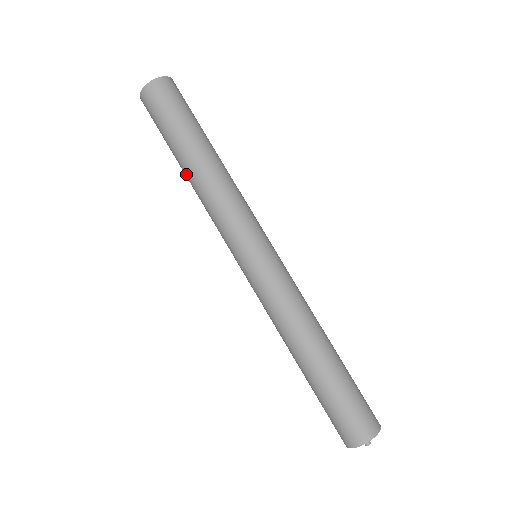
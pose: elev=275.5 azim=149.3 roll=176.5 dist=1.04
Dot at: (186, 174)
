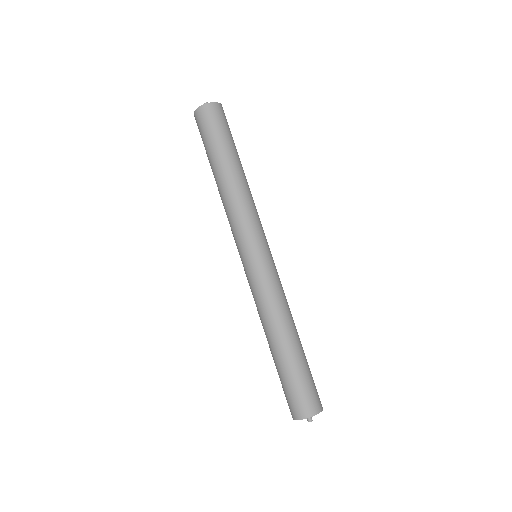
Dot at: occluded
